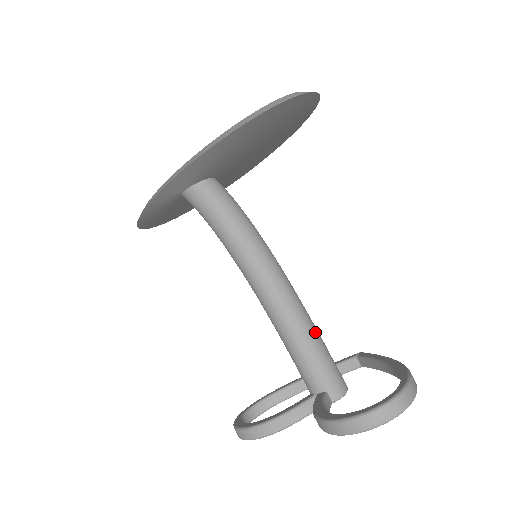
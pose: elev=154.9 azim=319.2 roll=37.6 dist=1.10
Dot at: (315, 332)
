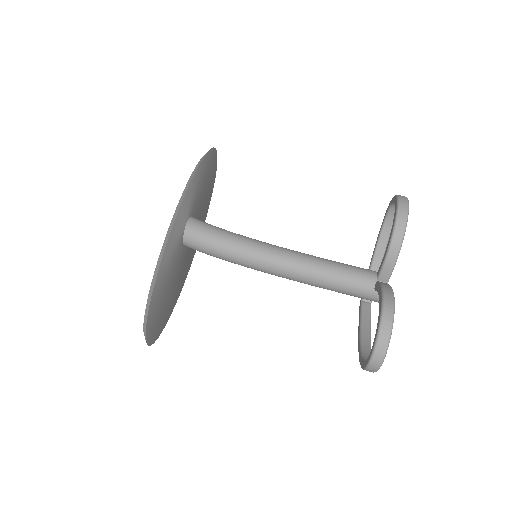
Dot at: occluded
